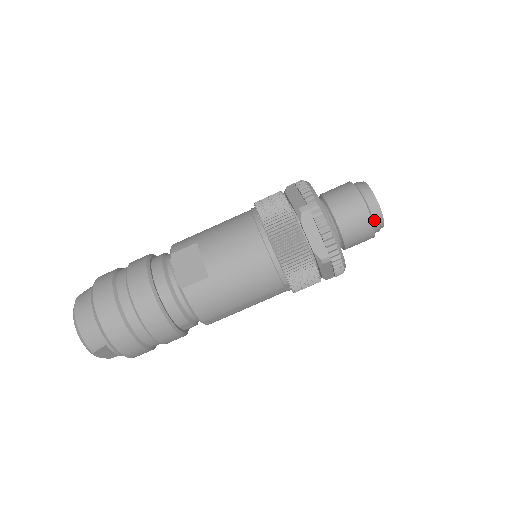
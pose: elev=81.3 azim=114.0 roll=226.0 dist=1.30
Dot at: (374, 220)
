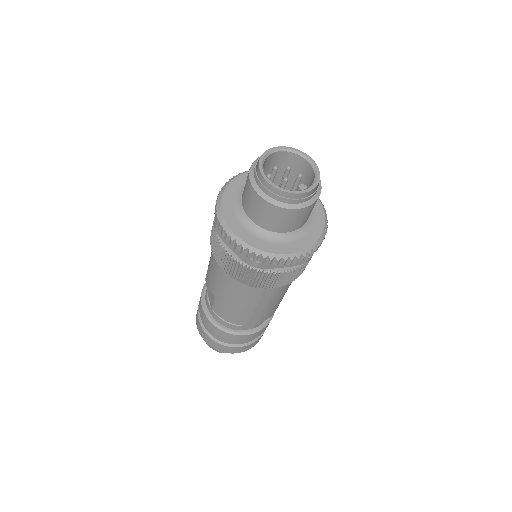
Dot at: (277, 200)
